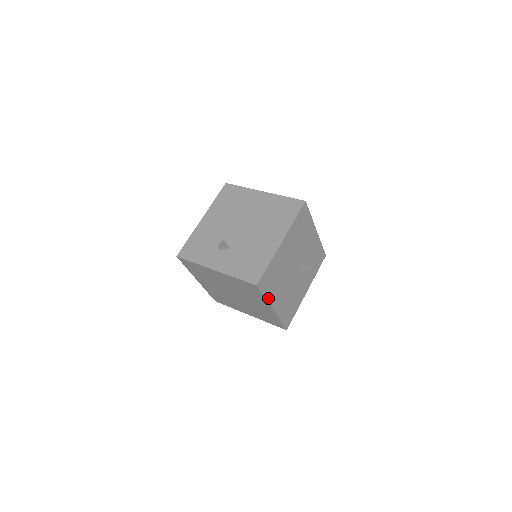
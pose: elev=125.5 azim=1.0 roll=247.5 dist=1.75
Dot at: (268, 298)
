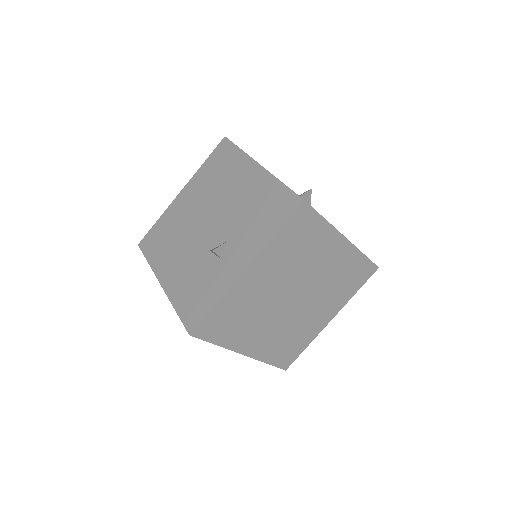
Dot at: (328, 223)
